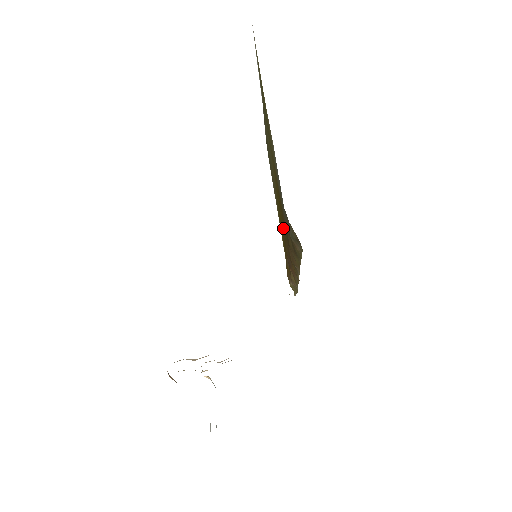
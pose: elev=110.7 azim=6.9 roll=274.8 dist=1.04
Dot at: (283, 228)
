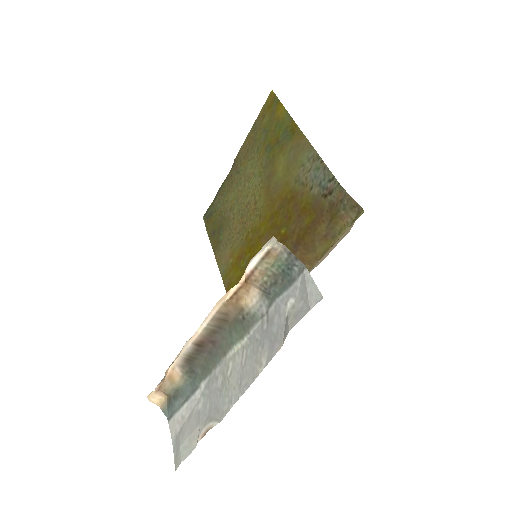
Dot at: occluded
